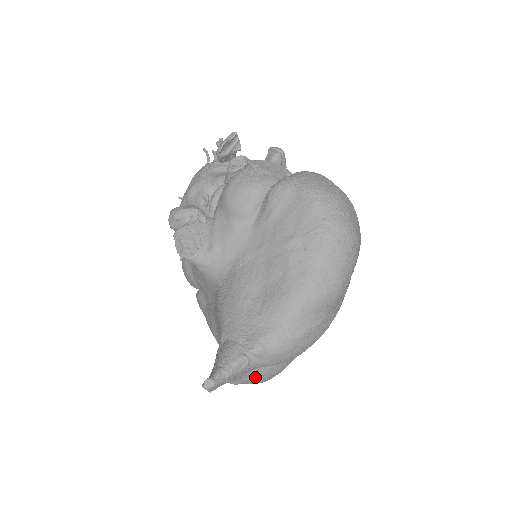
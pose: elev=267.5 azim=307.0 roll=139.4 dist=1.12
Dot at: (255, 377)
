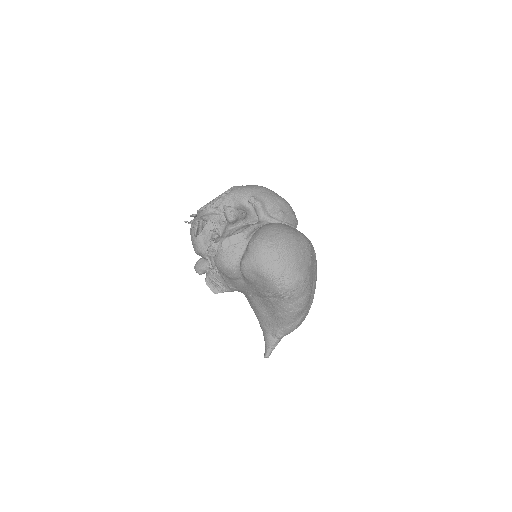
Dot at: occluded
